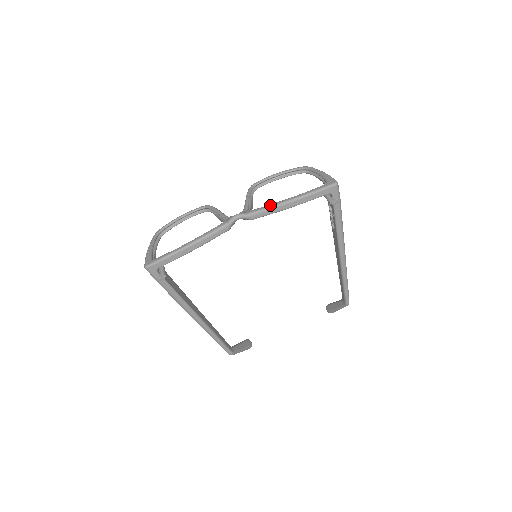
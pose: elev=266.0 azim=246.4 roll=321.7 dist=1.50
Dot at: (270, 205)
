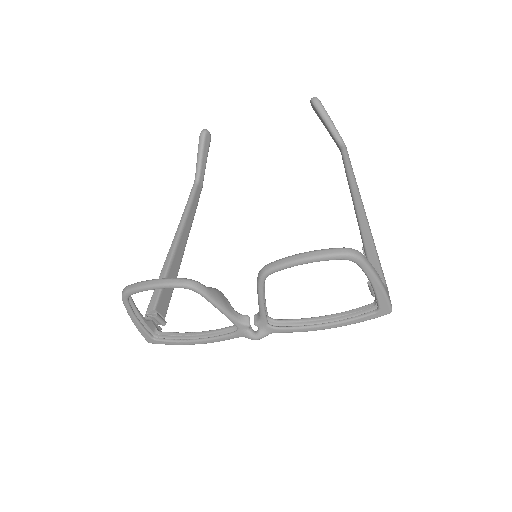
Dot at: (299, 331)
